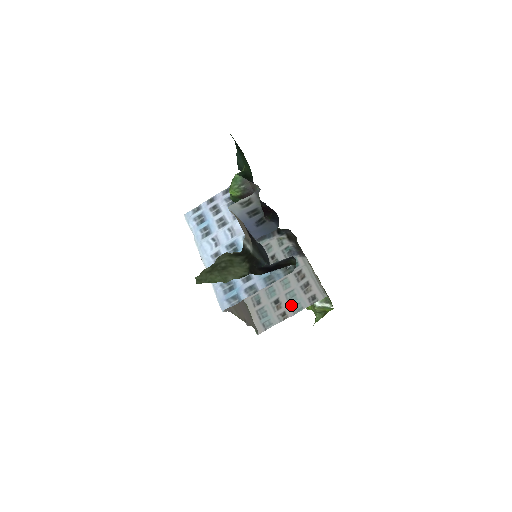
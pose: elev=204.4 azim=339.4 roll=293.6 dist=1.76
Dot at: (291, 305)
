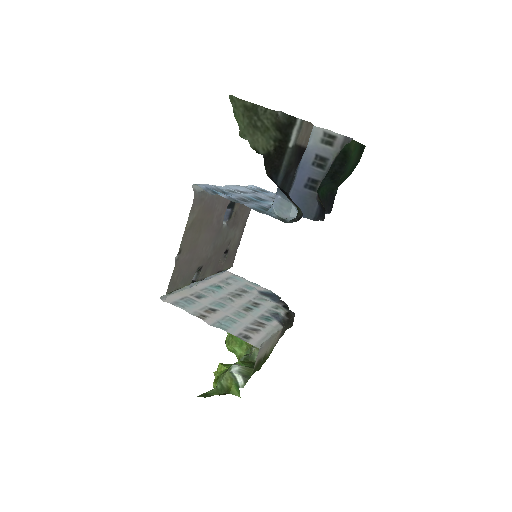
Dot at: (220, 321)
